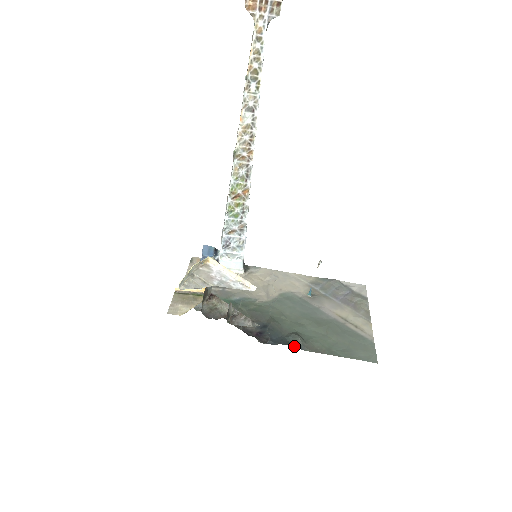
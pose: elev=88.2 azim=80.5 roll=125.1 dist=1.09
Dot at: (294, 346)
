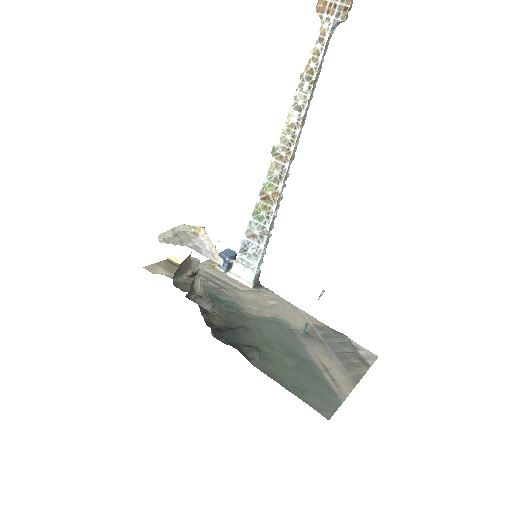
Dot at: (245, 355)
